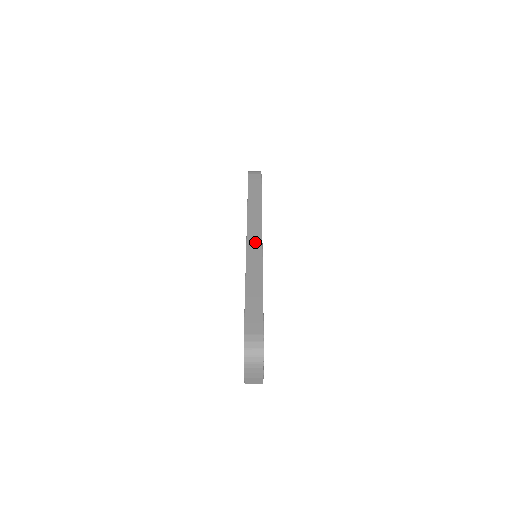
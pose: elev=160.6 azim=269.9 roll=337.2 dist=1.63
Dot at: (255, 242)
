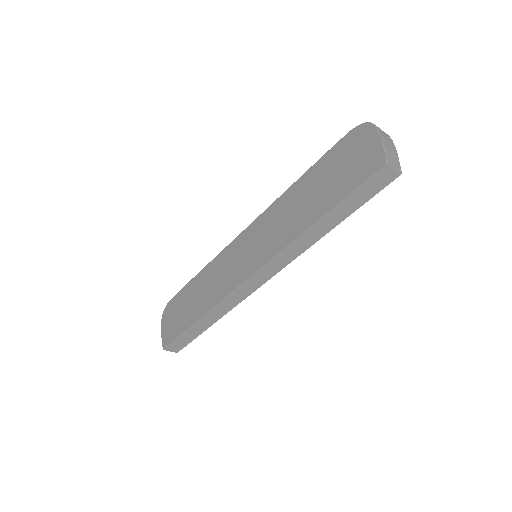
Dot at: occluded
